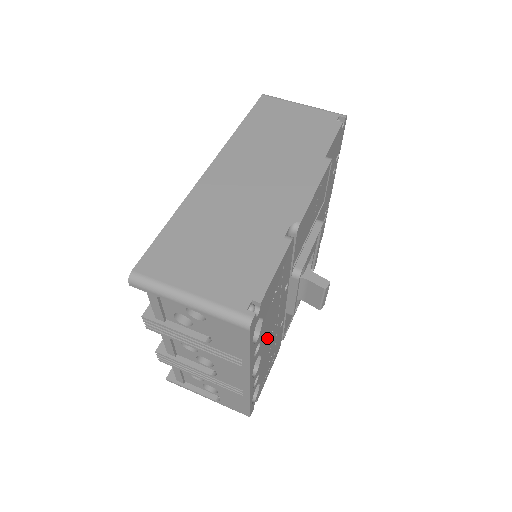
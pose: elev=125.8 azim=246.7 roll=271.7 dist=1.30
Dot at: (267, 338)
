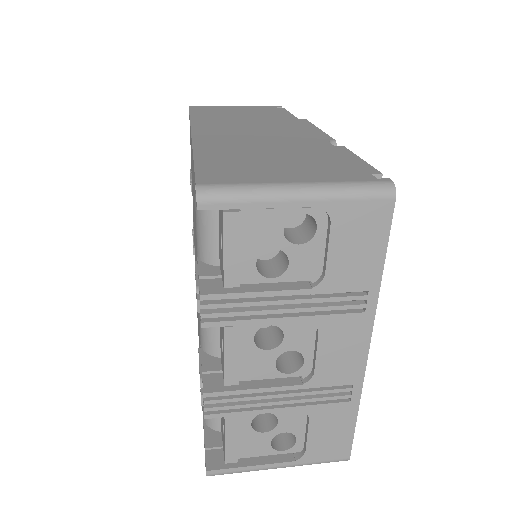
Dot at: occluded
